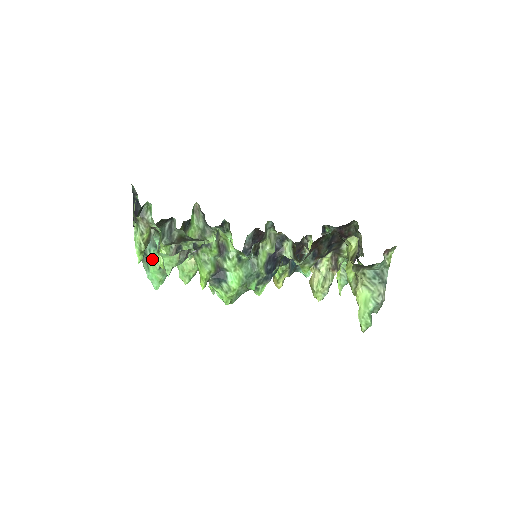
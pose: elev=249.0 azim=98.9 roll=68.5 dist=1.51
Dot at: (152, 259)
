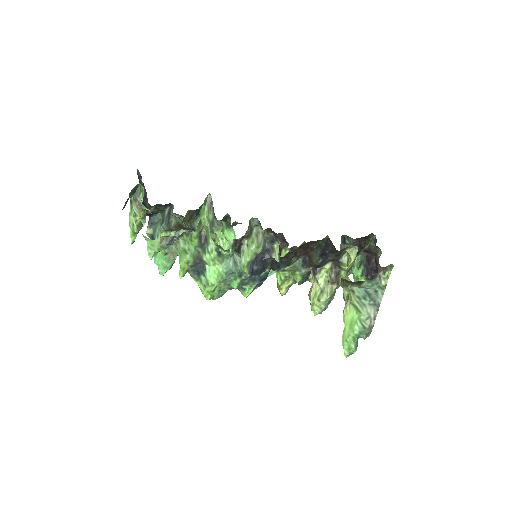
Dot at: occluded
